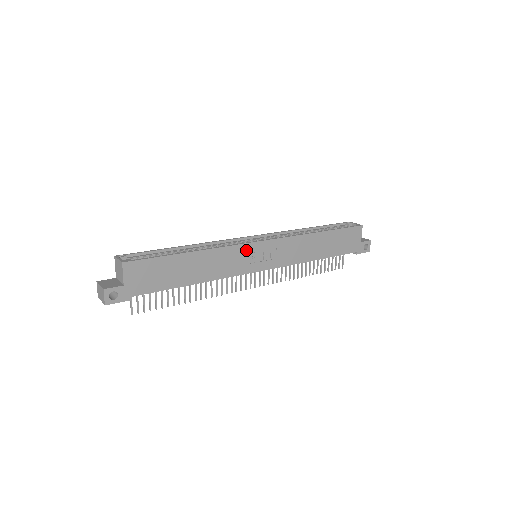
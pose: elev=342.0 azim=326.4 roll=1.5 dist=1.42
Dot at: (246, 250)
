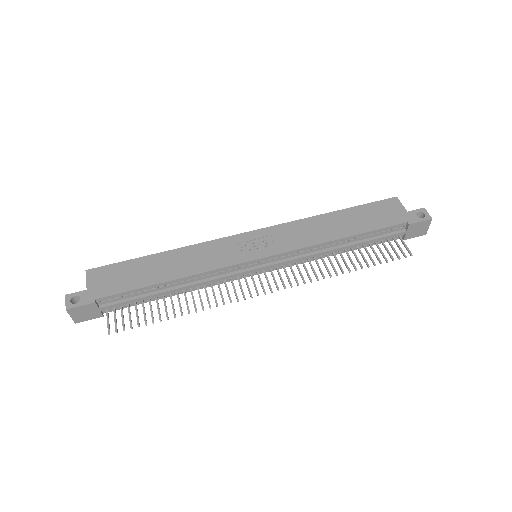
Dot at: (230, 243)
